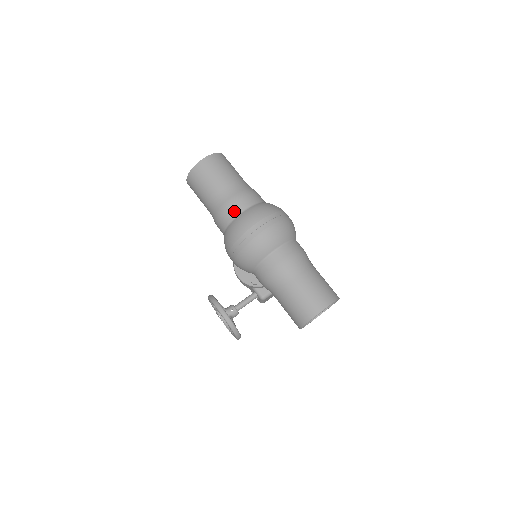
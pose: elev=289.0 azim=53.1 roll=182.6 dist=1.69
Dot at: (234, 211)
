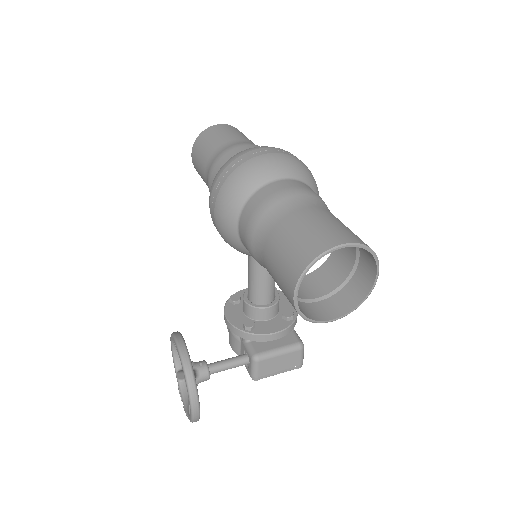
Dot at: (235, 152)
